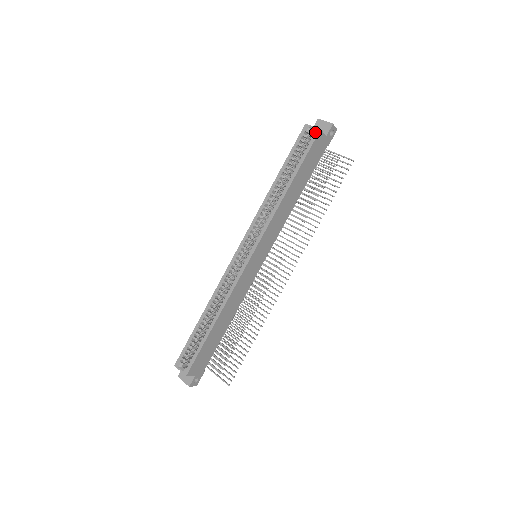
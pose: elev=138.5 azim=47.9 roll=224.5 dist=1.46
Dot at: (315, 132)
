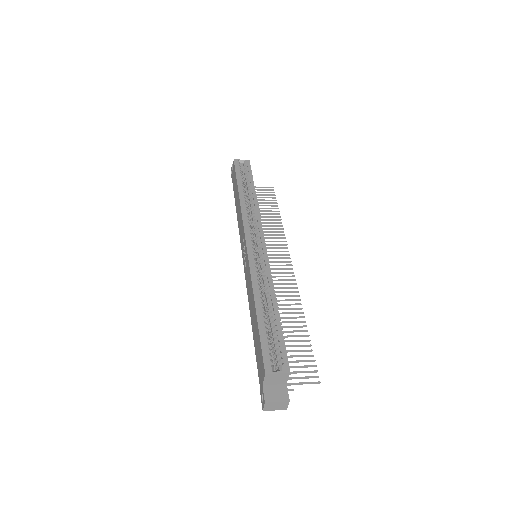
Dot at: (247, 162)
